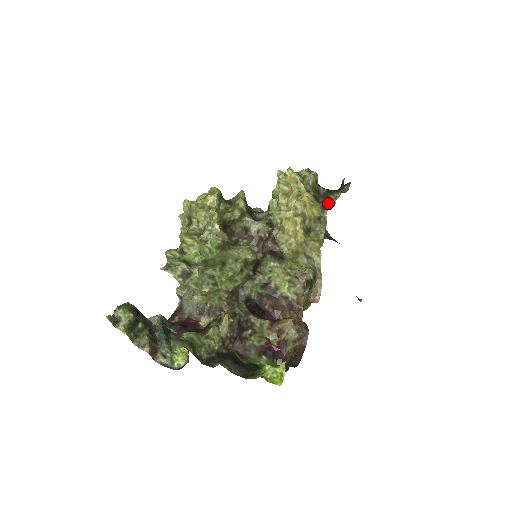
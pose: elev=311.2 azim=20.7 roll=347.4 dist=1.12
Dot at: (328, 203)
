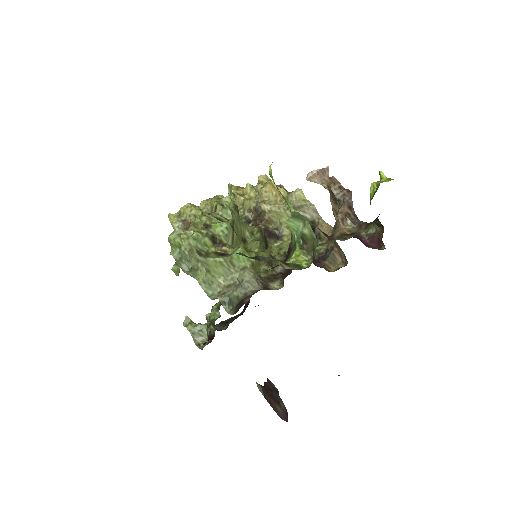
Dot at: occluded
